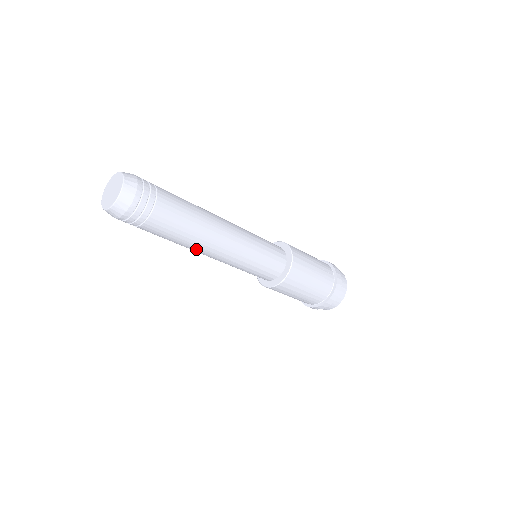
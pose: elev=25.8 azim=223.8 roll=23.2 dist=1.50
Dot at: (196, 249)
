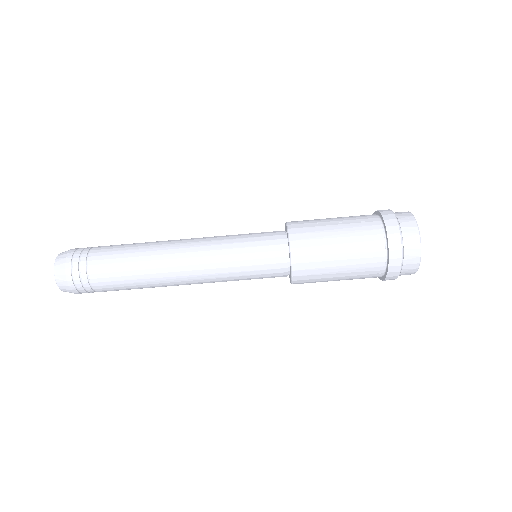
Dot at: (165, 282)
